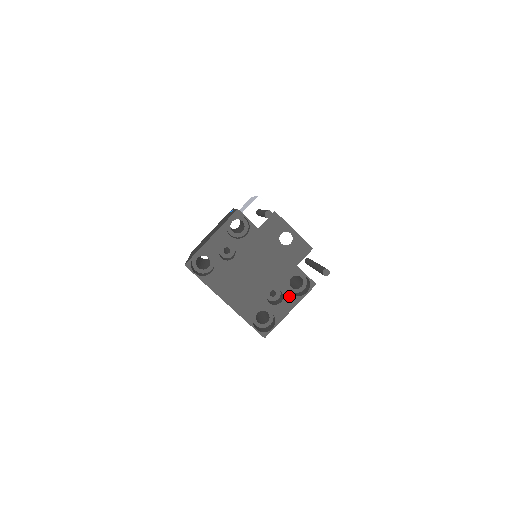
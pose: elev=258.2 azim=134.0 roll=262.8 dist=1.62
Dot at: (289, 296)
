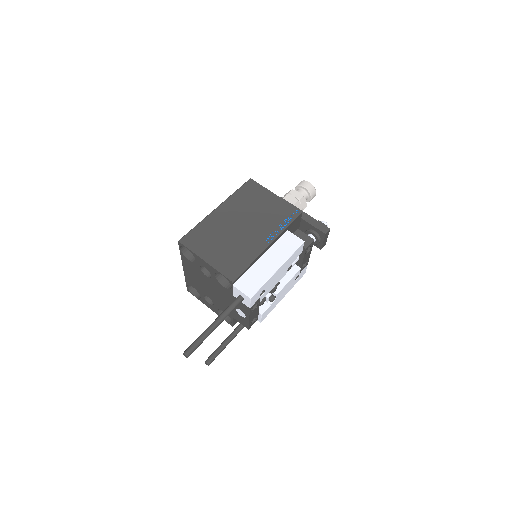
Dot at: (215, 309)
